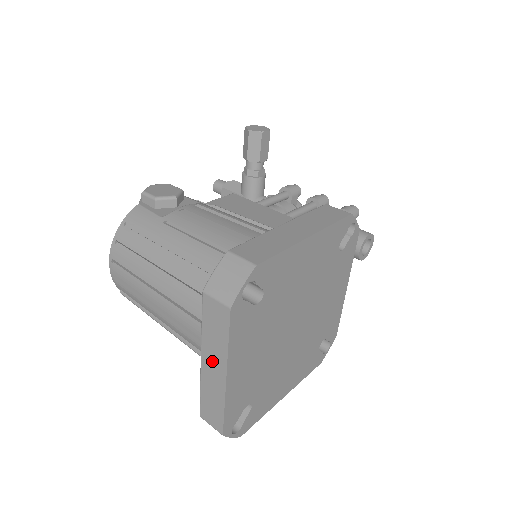
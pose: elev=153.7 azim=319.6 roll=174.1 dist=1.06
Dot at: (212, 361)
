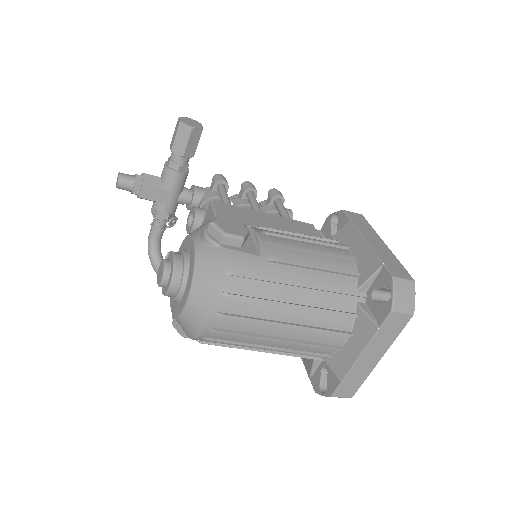
Dot at: (373, 354)
